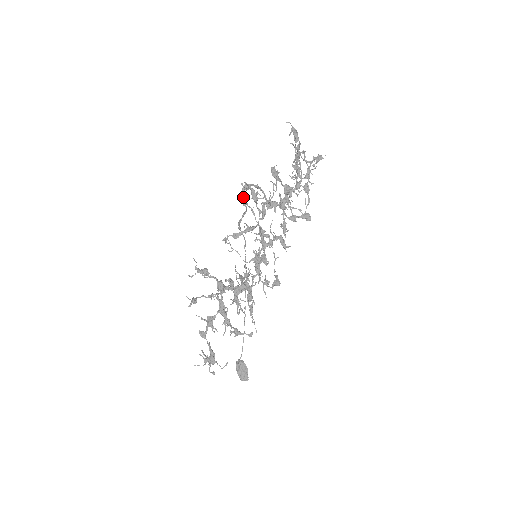
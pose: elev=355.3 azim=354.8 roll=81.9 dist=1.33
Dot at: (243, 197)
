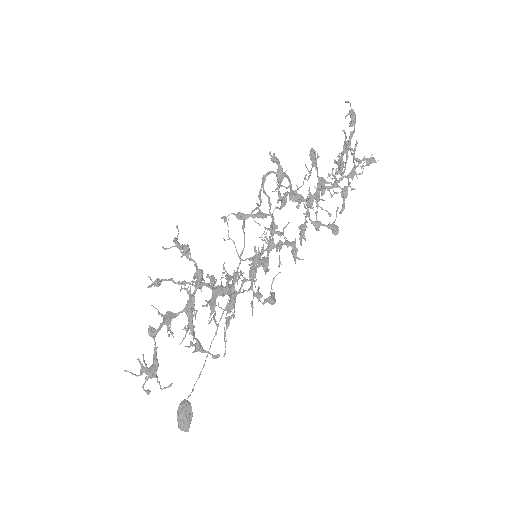
Dot at: (261, 186)
